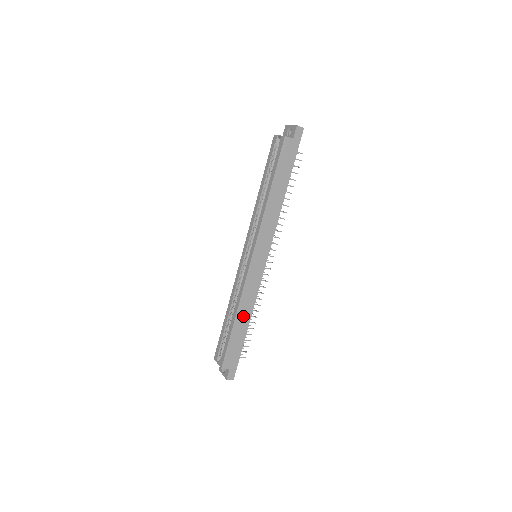
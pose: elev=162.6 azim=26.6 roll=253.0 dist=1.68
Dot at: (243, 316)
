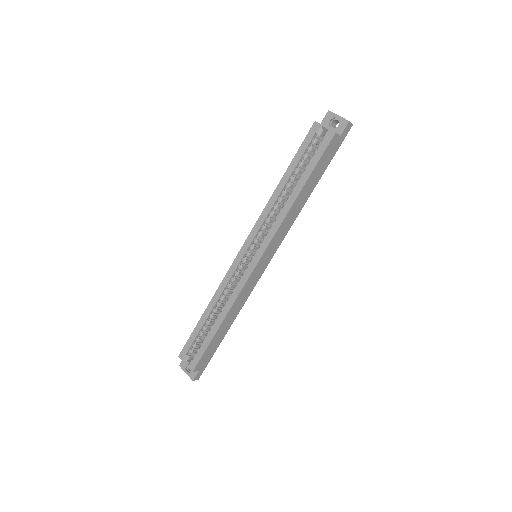
Dot at: (229, 320)
